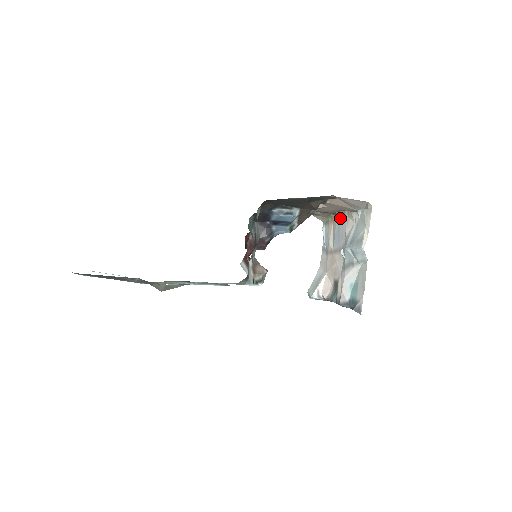
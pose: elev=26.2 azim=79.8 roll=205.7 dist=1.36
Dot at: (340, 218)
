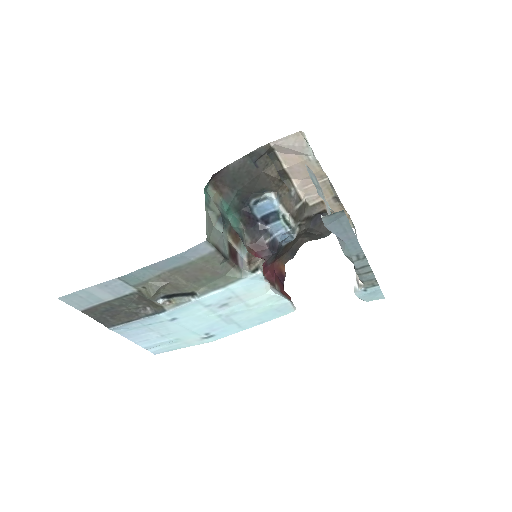
Dot at: (337, 195)
